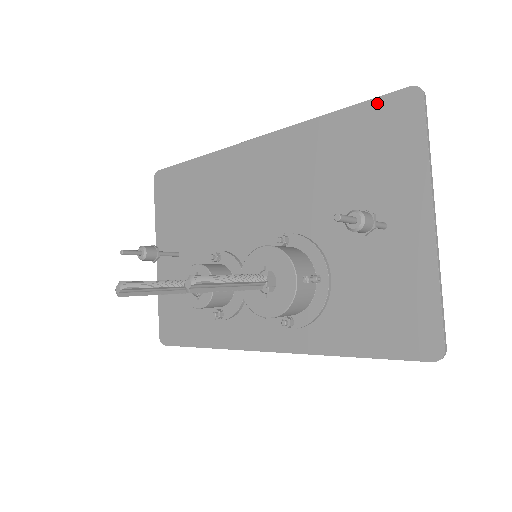
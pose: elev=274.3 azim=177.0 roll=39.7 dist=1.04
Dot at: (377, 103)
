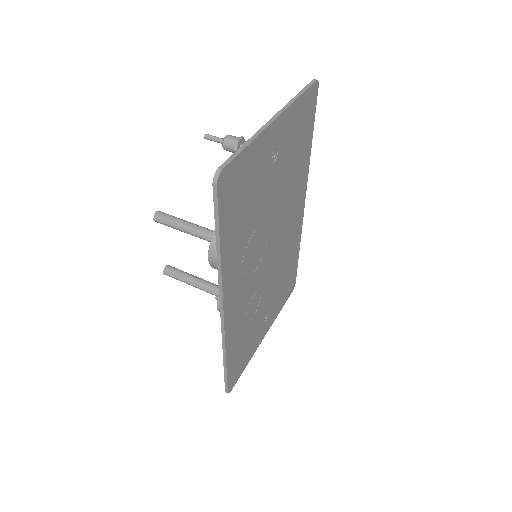
Dot at: occluded
